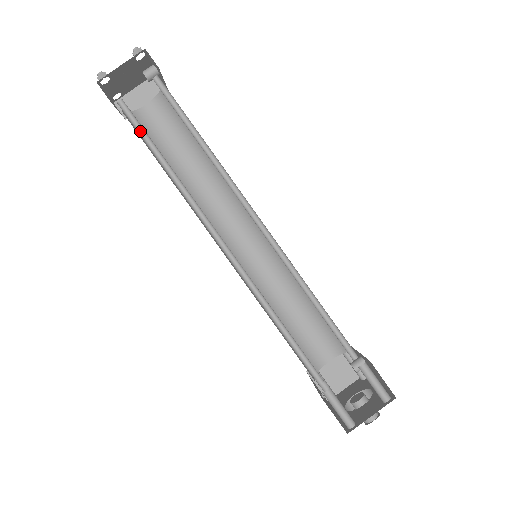
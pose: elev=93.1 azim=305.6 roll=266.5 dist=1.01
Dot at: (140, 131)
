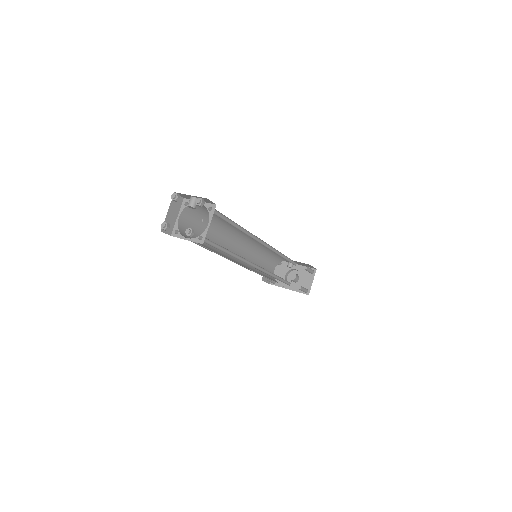
Dot at: (212, 245)
